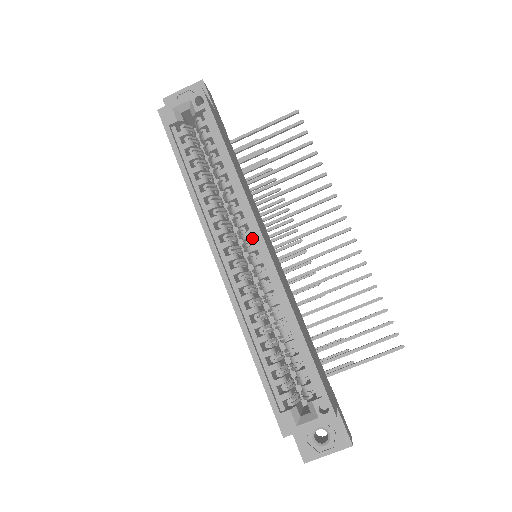
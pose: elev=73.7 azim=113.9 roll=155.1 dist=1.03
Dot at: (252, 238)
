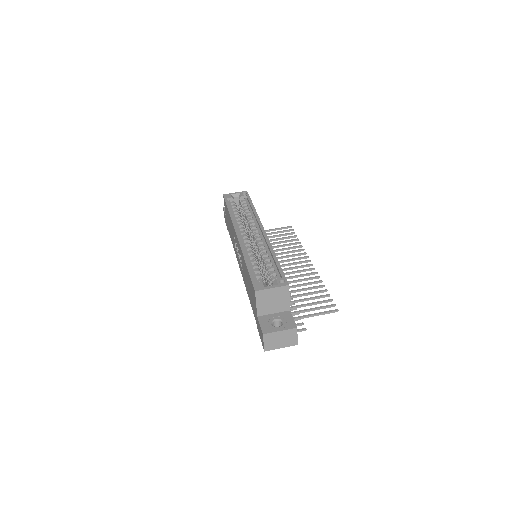
Dot at: occluded
